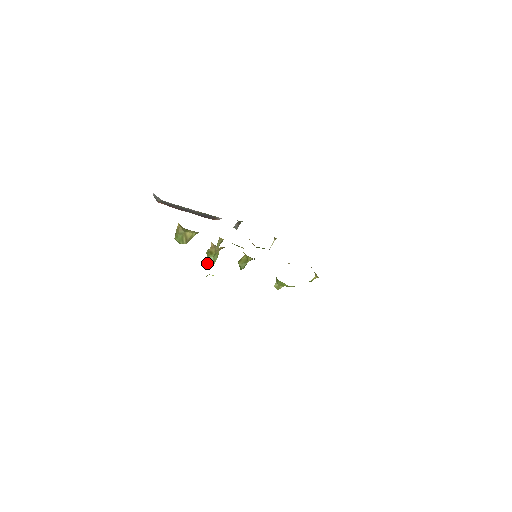
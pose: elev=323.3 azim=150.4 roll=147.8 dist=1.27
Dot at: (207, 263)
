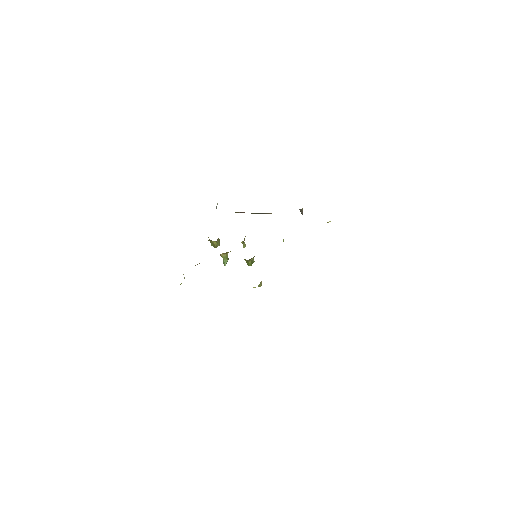
Dot at: (223, 263)
